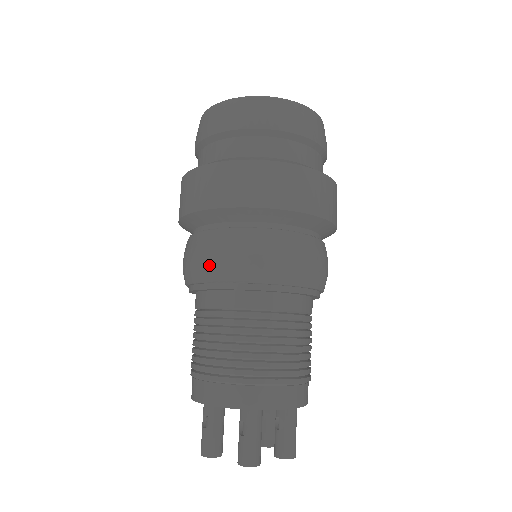
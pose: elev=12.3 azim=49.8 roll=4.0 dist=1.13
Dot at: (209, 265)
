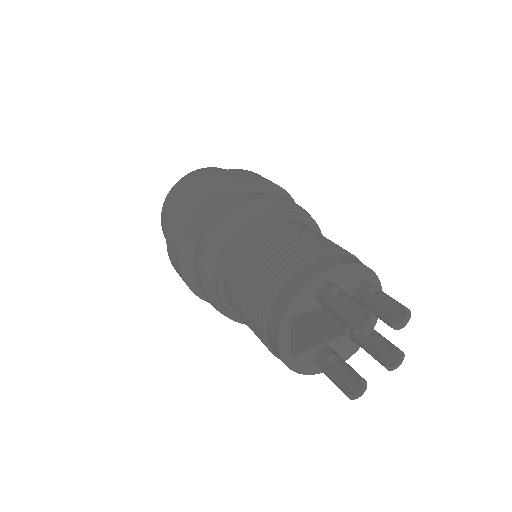
Dot at: (279, 199)
